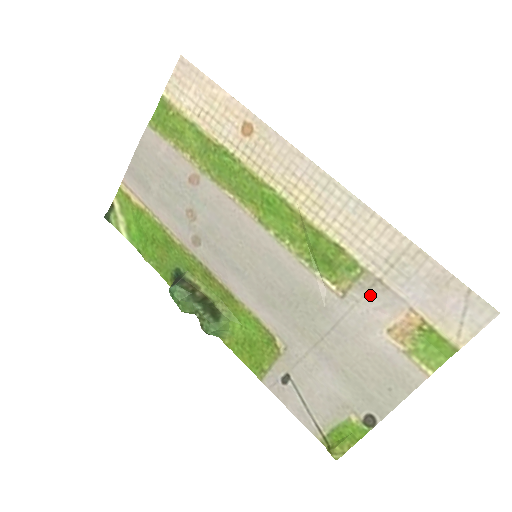
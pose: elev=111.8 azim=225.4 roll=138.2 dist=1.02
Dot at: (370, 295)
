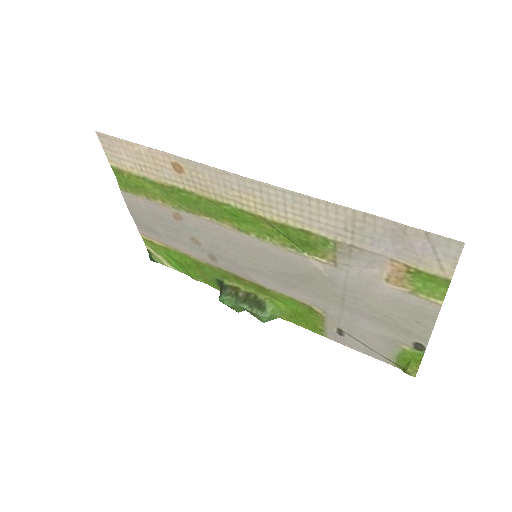
Dot at: (354, 259)
